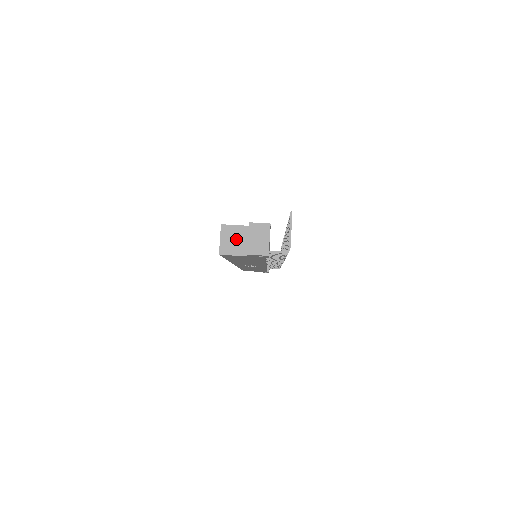
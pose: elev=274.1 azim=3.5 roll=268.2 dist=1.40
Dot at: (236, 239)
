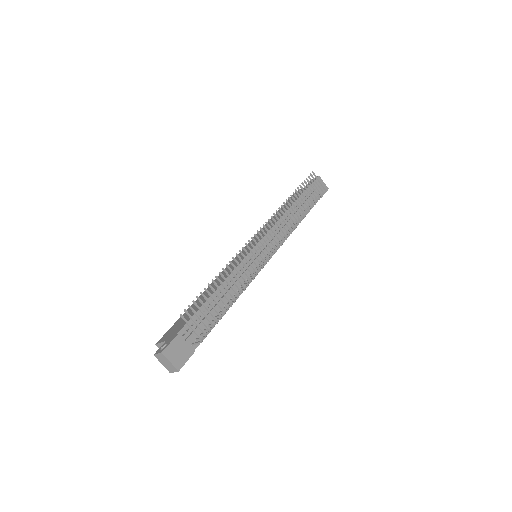
Dot at: occluded
